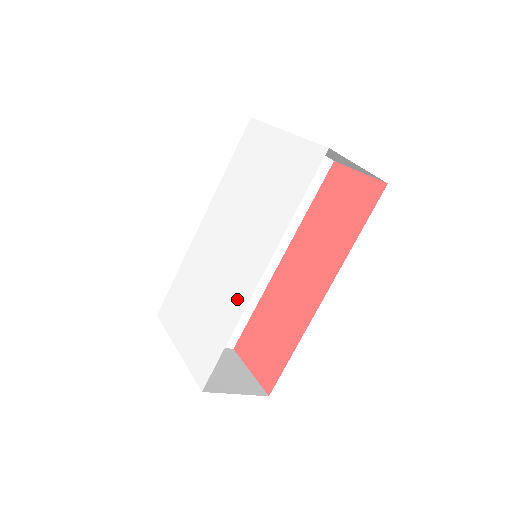
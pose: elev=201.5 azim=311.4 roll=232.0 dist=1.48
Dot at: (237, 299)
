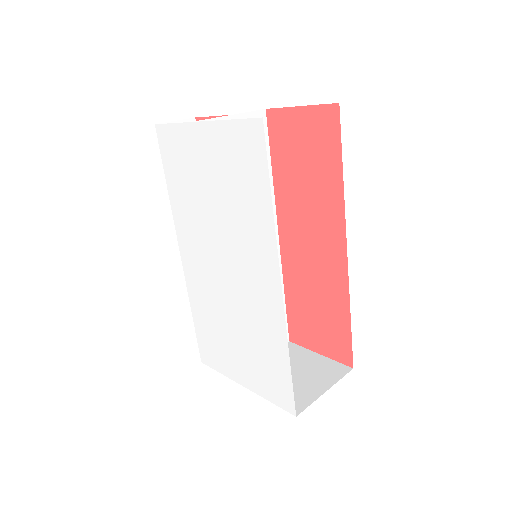
Dot at: (271, 317)
